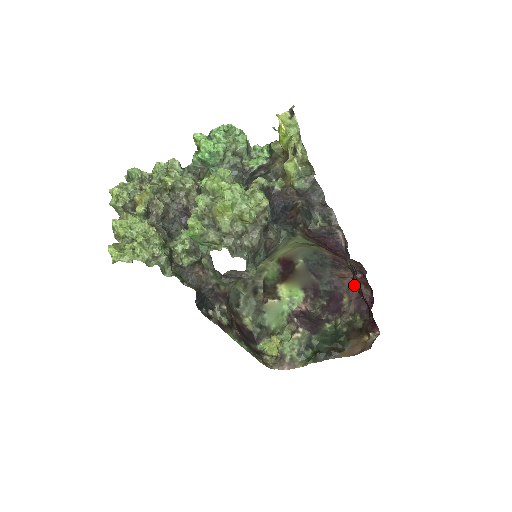
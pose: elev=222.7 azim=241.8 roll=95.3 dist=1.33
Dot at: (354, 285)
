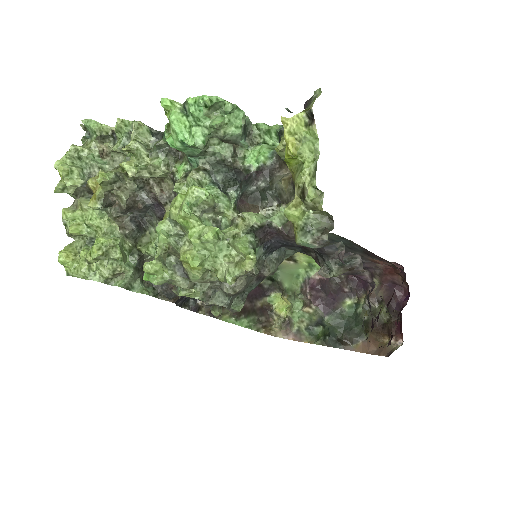
Dot at: occluded
